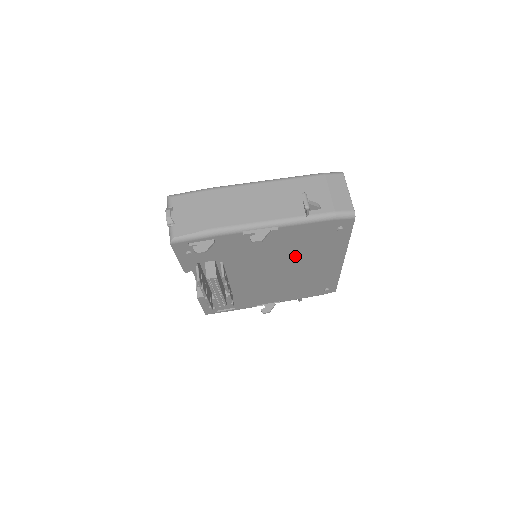
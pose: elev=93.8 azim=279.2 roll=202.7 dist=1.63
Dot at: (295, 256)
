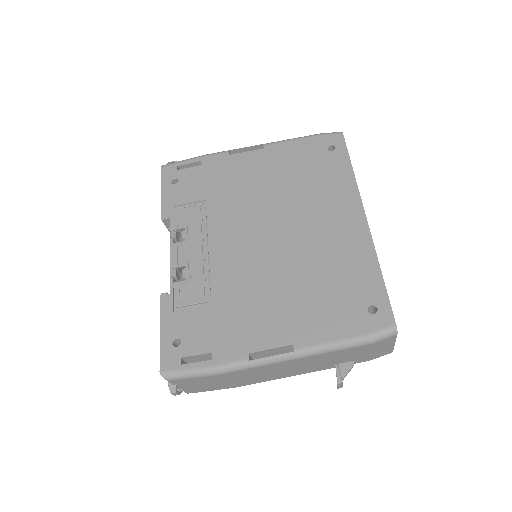
Dot at: occluded
